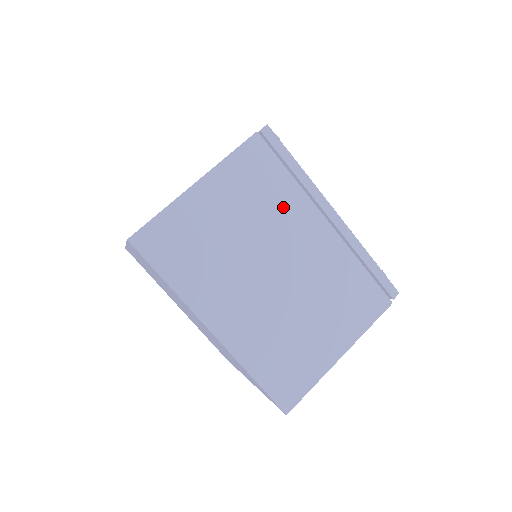
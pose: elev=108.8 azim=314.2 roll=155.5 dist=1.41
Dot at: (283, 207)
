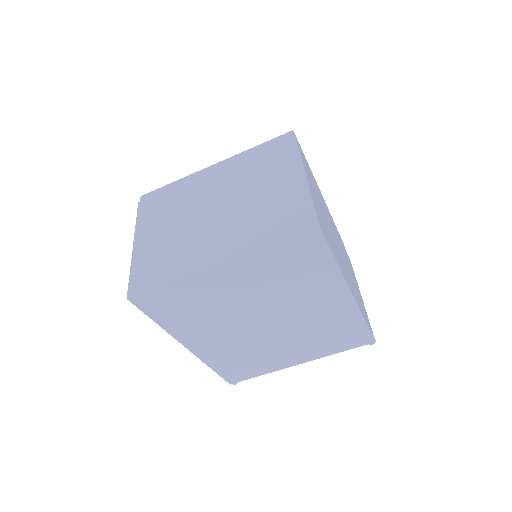
Dot at: (184, 196)
